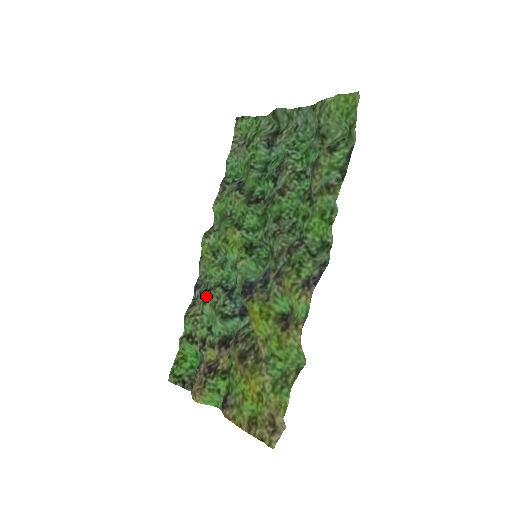
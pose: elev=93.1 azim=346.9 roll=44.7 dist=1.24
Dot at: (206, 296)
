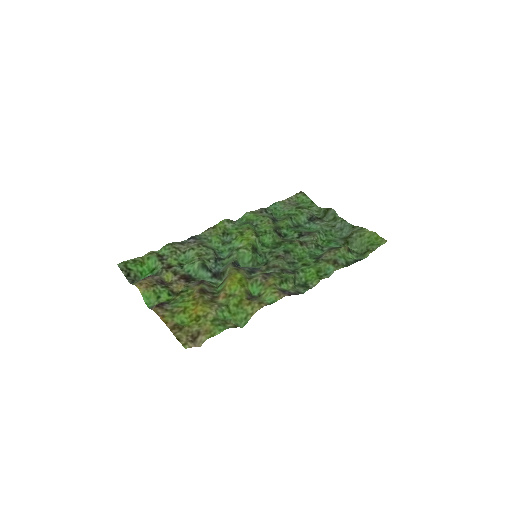
Dot at: (198, 246)
